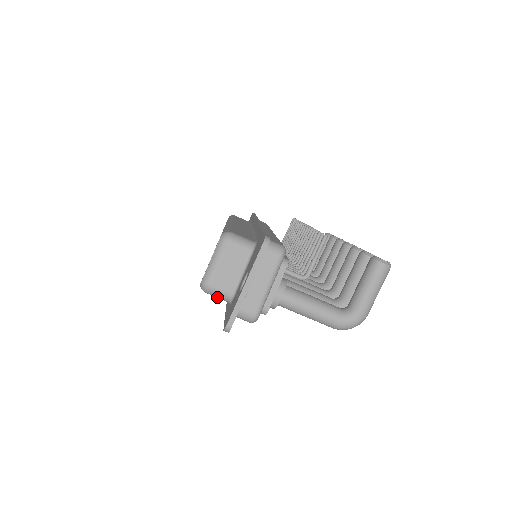
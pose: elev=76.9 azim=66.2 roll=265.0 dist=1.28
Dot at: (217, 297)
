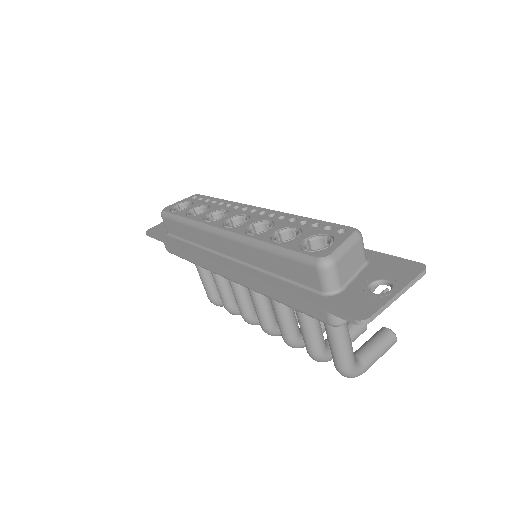
Dot at: (324, 280)
